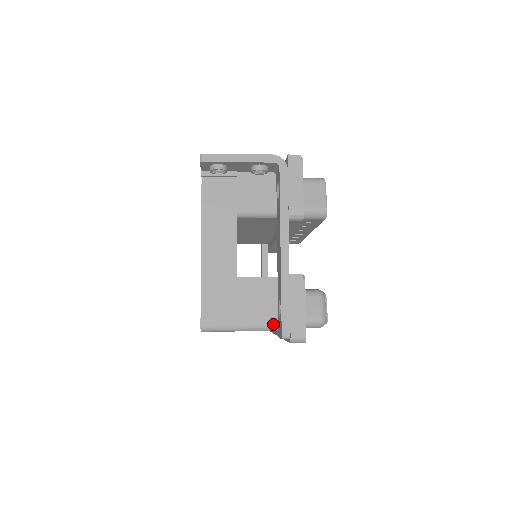
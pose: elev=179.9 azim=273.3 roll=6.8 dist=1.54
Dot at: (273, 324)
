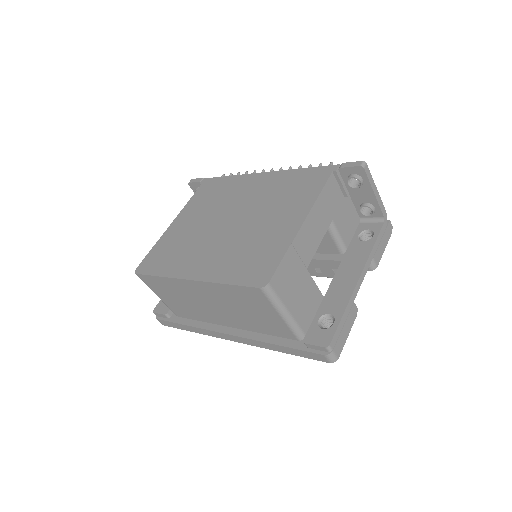
Dot at: (302, 328)
